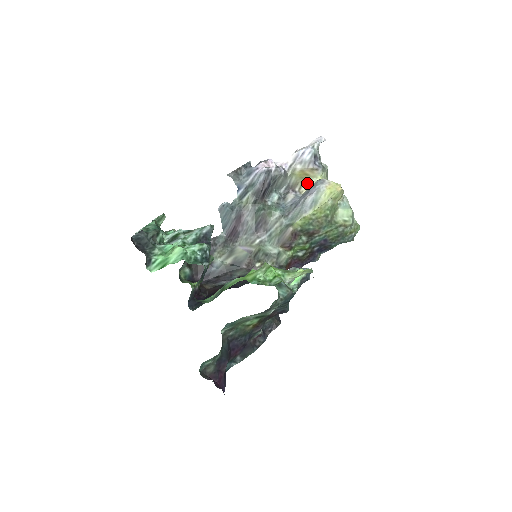
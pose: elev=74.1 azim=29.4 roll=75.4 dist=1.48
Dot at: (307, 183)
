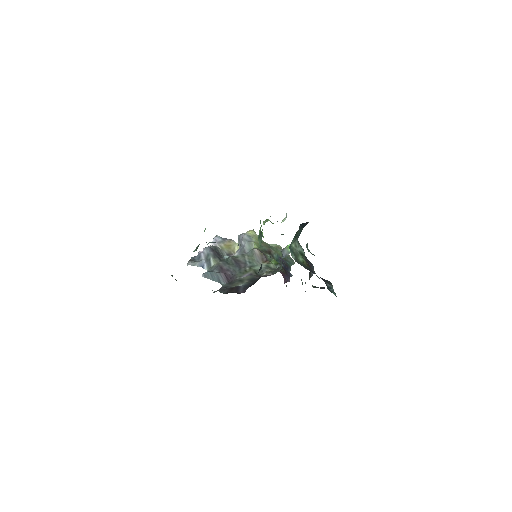
Dot at: (235, 249)
